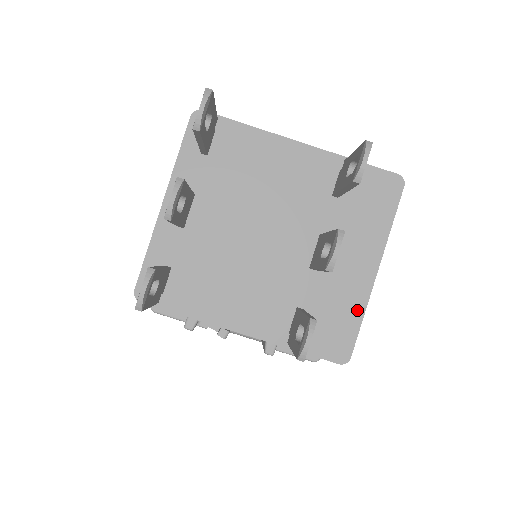
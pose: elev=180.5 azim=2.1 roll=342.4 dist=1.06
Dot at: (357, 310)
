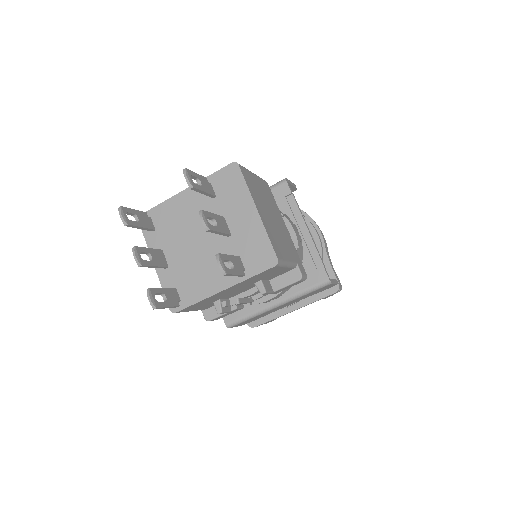
Dot at: (263, 235)
